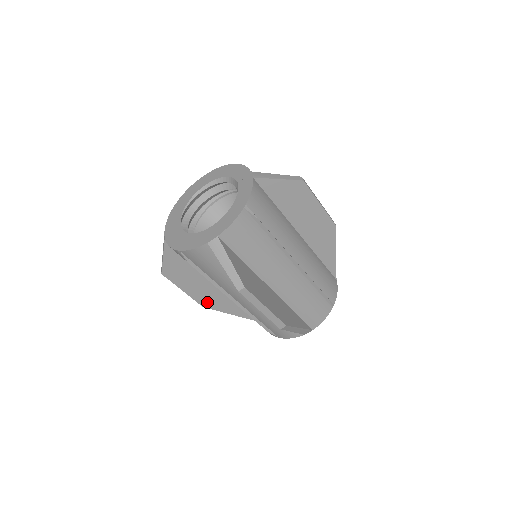
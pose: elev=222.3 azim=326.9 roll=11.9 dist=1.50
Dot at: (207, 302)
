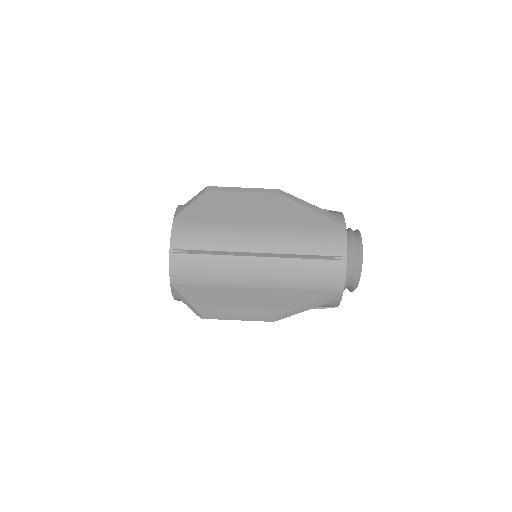
Dot at: (270, 310)
